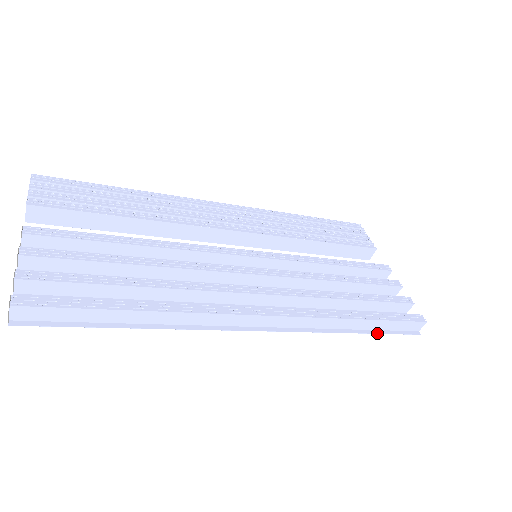
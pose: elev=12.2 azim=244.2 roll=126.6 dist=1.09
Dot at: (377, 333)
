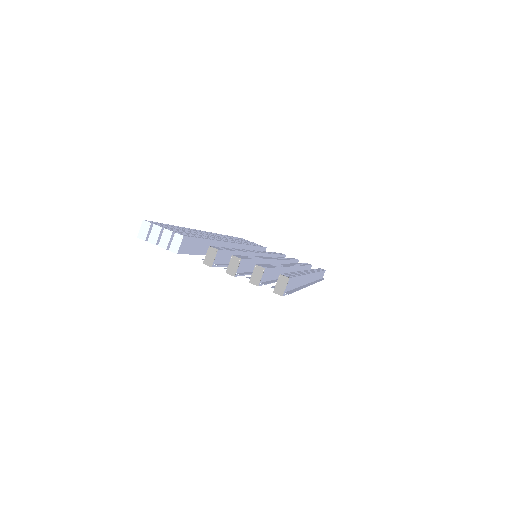
Dot at: (321, 280)
